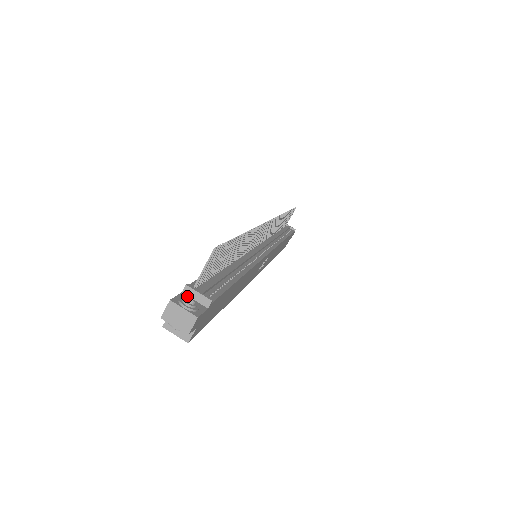
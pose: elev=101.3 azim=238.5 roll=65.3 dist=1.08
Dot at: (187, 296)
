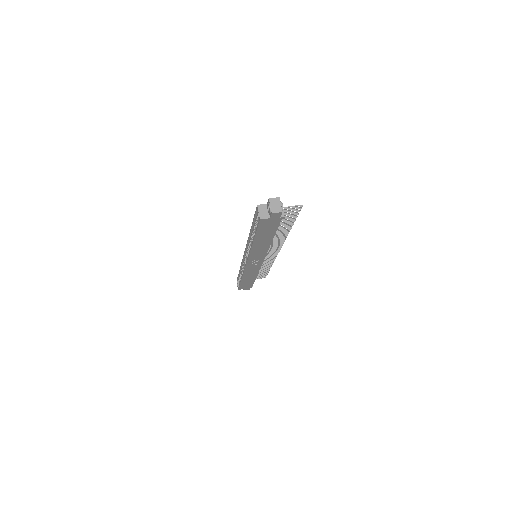
Dot at: occluded
